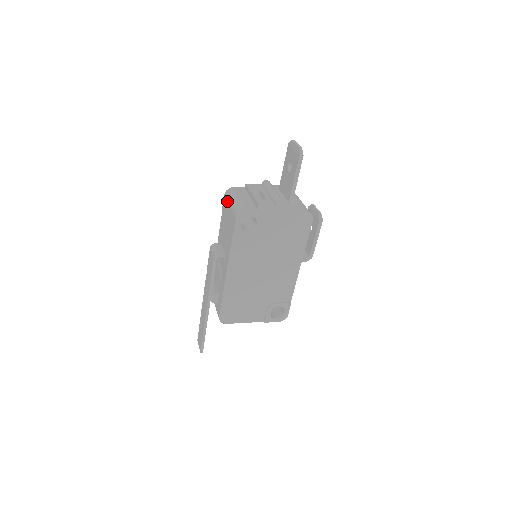
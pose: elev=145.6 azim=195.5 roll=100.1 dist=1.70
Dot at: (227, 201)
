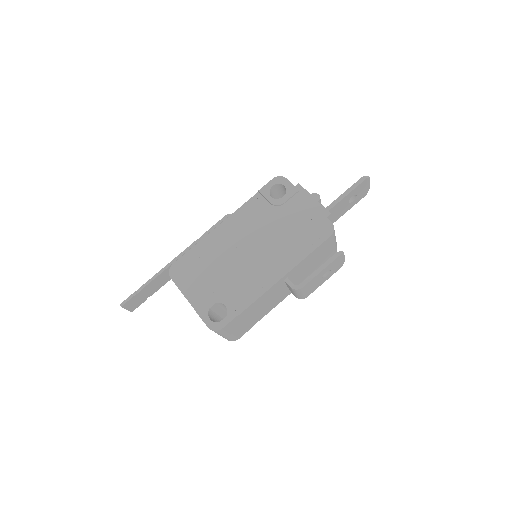
Dot at: occluded
